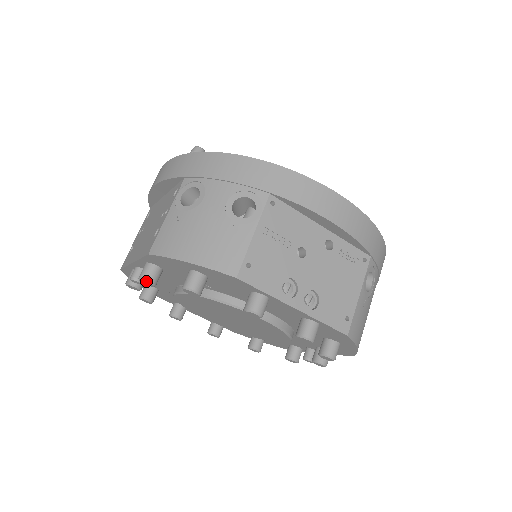
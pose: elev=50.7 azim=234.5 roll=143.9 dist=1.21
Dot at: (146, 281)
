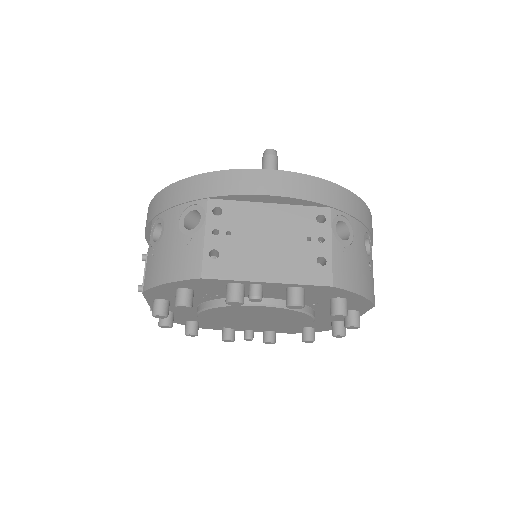
Dot at: (303, 307)
